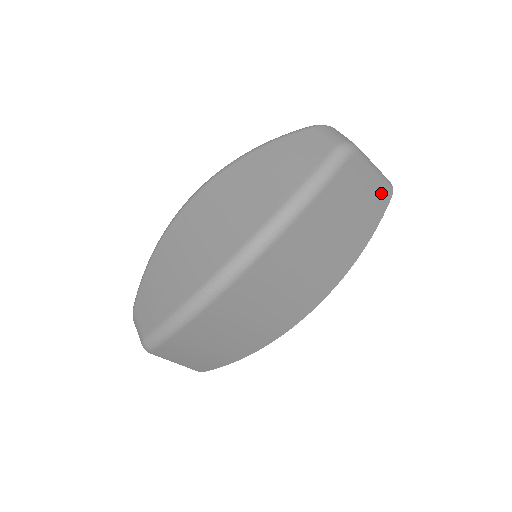
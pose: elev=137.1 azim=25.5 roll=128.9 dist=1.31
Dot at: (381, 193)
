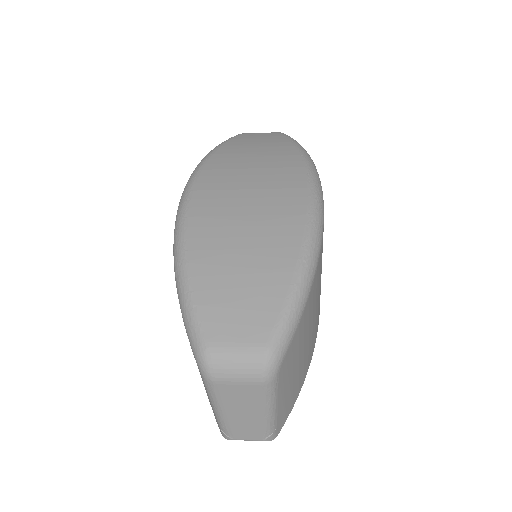
Dot at: occluded
